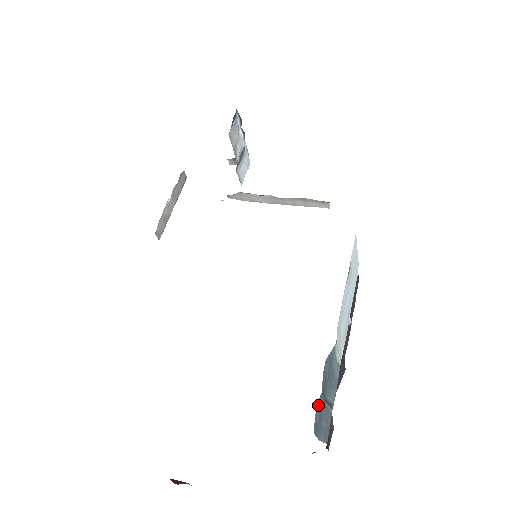
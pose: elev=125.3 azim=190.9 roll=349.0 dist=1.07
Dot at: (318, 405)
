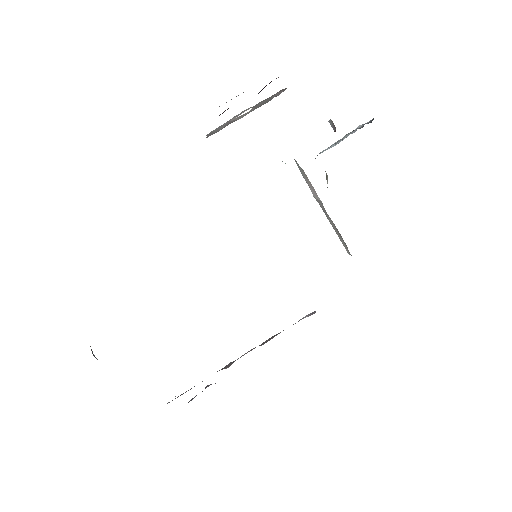
Dot at: occluded
